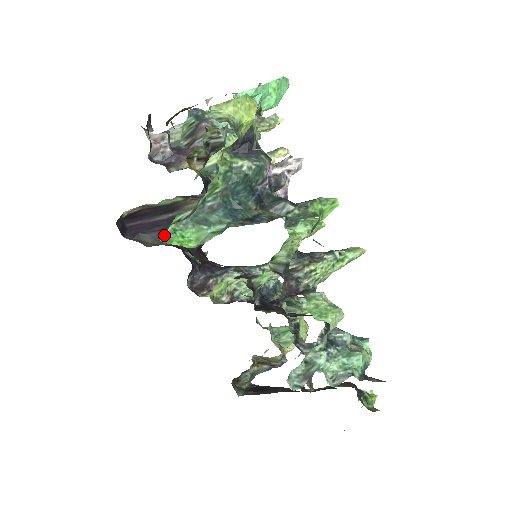
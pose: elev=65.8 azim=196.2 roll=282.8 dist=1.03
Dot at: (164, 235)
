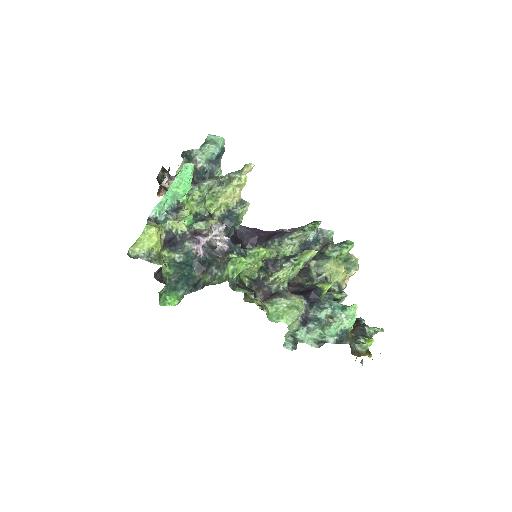
Dot at: (162, 300)
